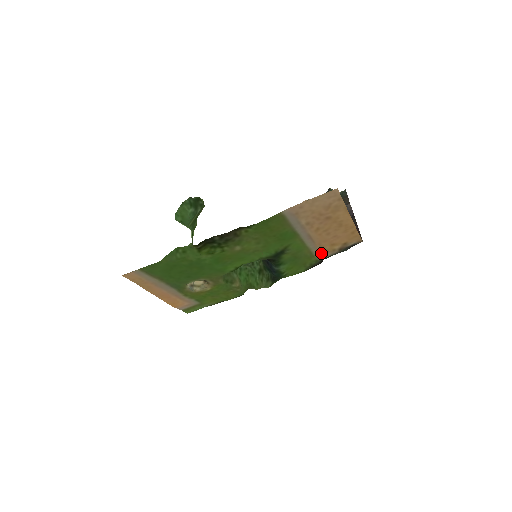
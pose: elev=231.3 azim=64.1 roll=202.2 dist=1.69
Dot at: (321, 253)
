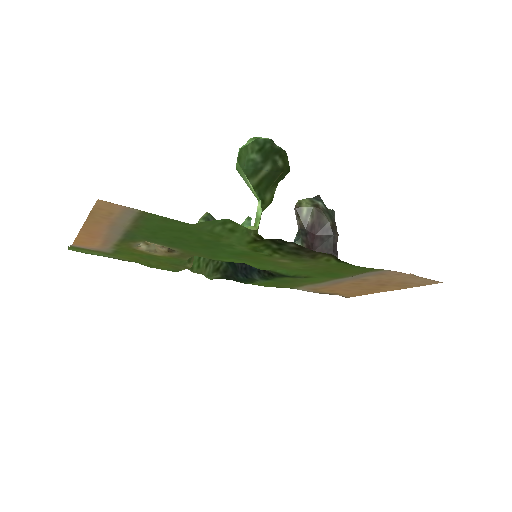
Dot at: (309, 288)
